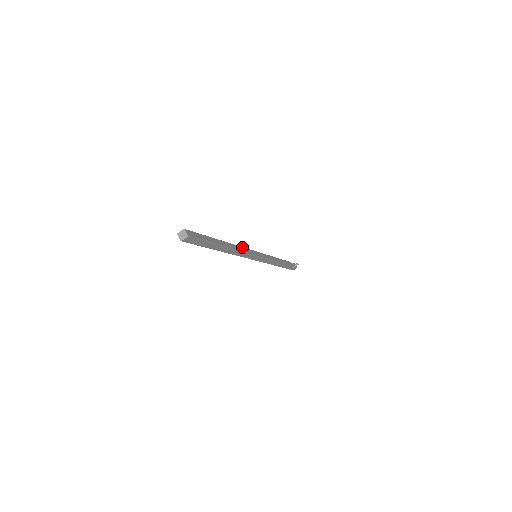
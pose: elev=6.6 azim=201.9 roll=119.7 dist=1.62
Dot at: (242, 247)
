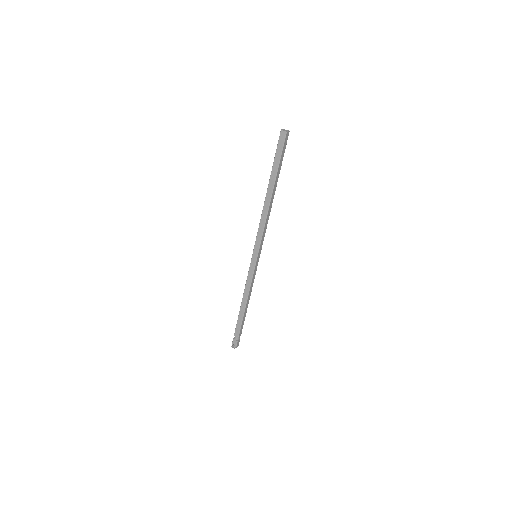
Dot at: occluded
